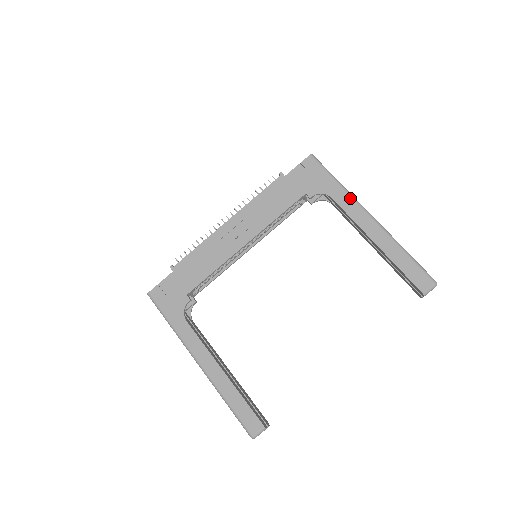
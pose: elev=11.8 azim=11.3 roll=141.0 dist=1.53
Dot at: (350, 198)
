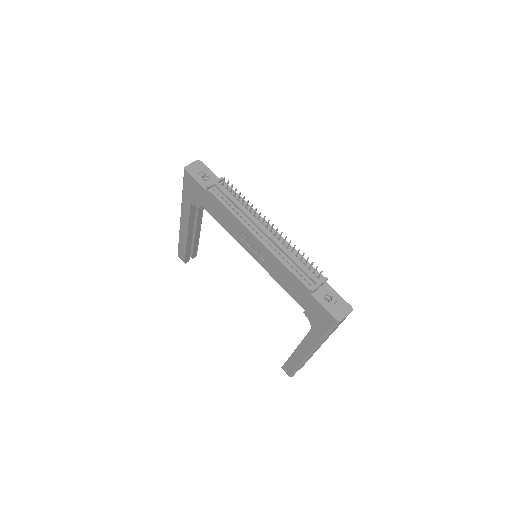
Dot at: (316, 344)
